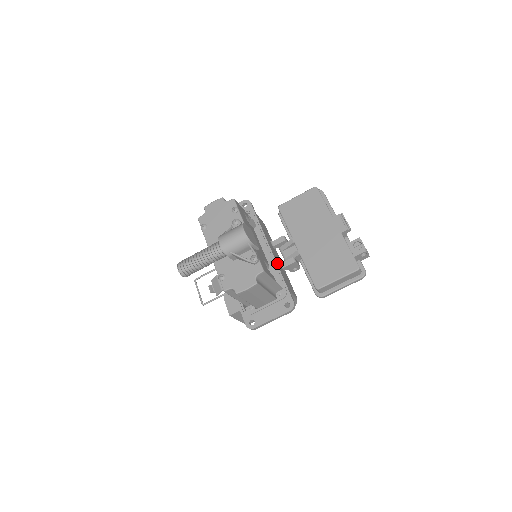
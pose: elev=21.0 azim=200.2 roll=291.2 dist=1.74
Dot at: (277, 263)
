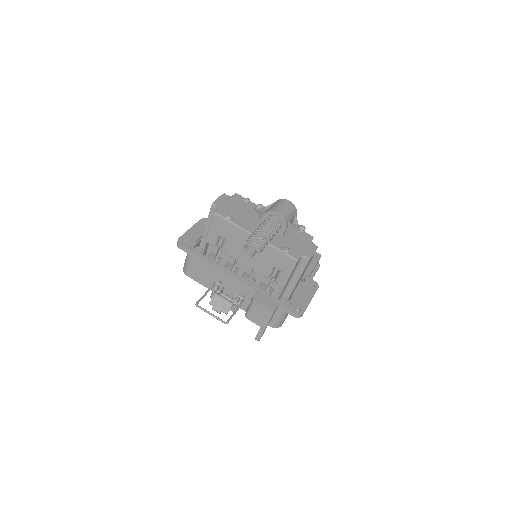
Dot at: occluded
